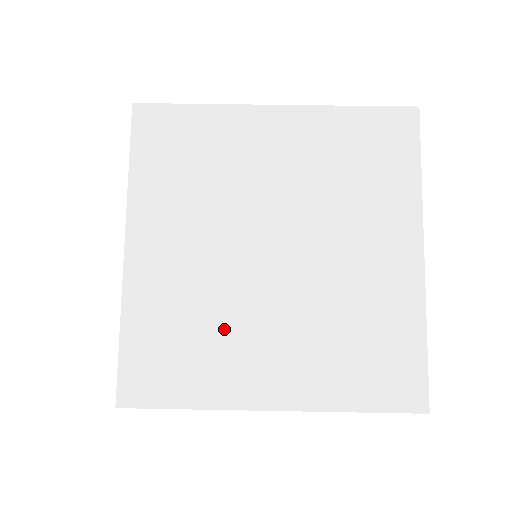
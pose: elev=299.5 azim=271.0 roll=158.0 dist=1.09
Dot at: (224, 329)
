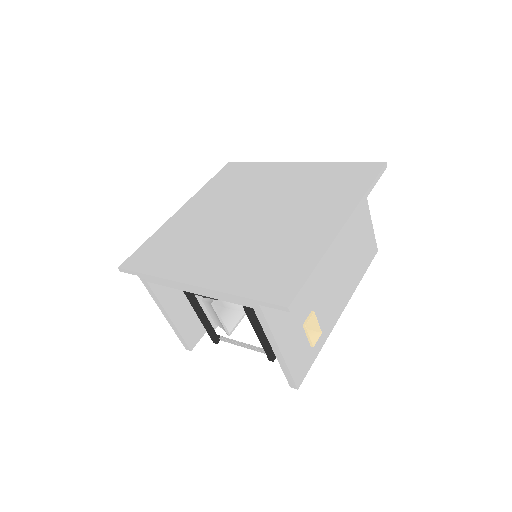
Dot at: (277, 241)
